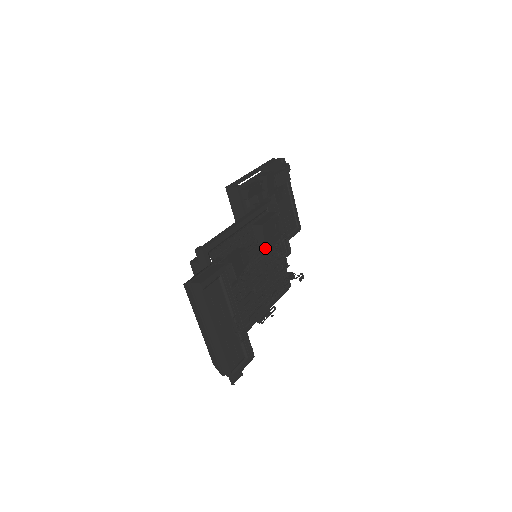
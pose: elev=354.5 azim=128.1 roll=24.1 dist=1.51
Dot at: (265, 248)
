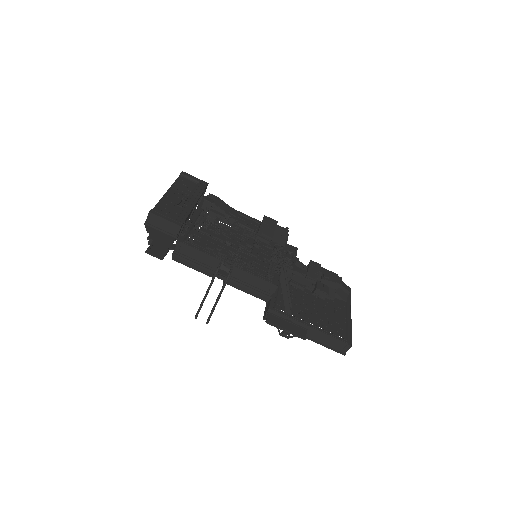
Dot at: (260, 233)
